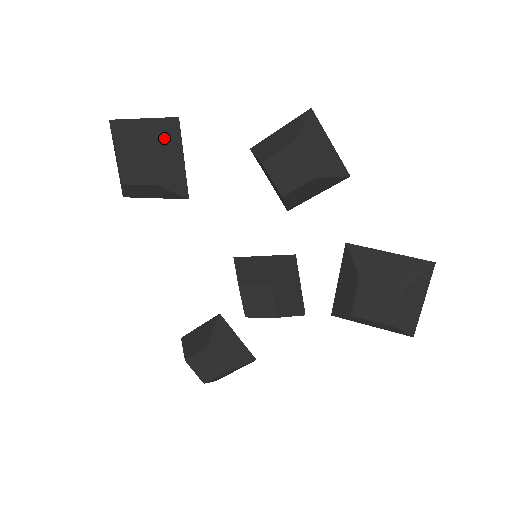
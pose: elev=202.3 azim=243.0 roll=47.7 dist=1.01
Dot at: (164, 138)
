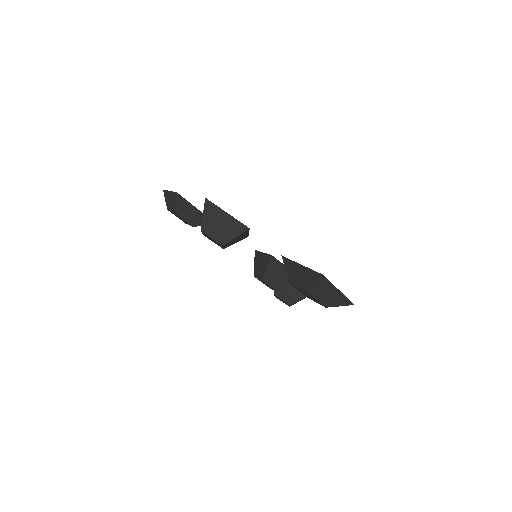
Dot at: (179, 206)
